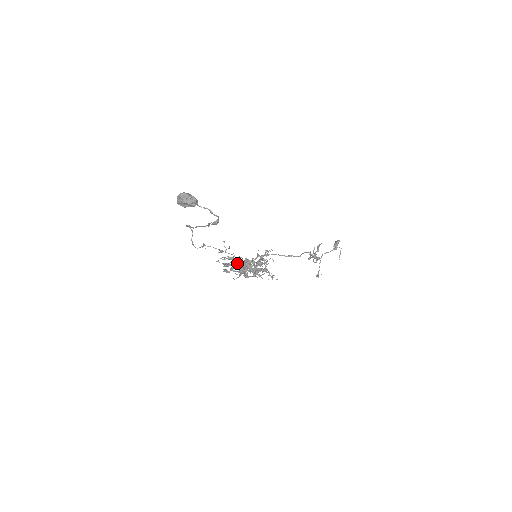
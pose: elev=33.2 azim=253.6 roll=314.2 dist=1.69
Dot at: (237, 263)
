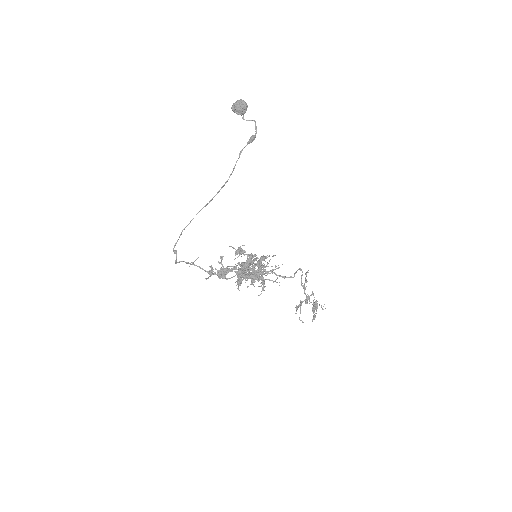
Dot at: (231, 277)
